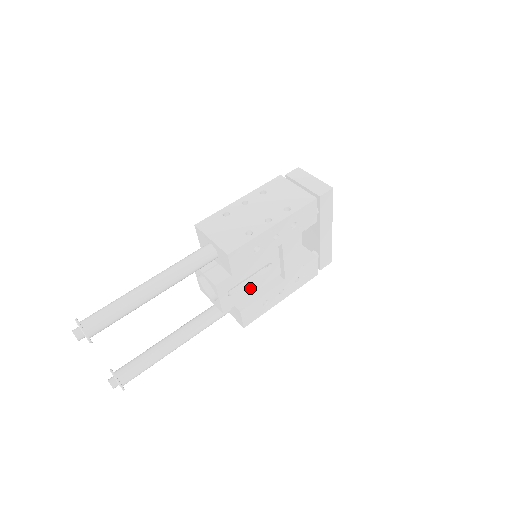
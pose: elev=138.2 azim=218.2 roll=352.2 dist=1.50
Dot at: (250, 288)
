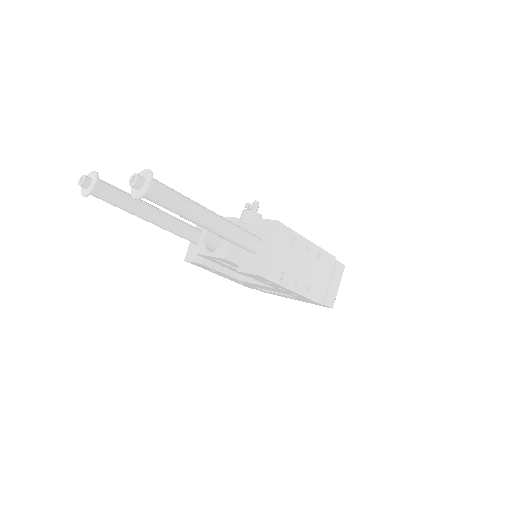
Dot at: occluded
